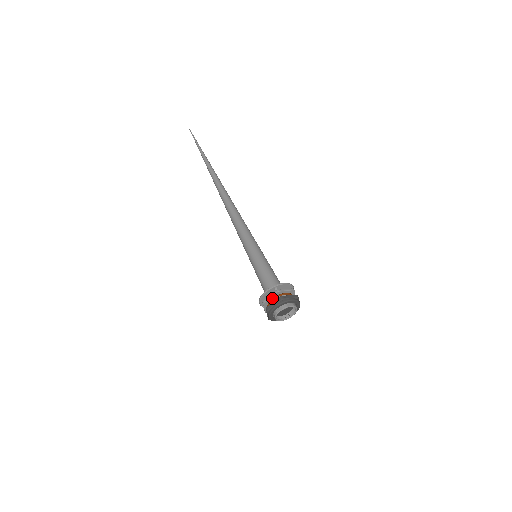
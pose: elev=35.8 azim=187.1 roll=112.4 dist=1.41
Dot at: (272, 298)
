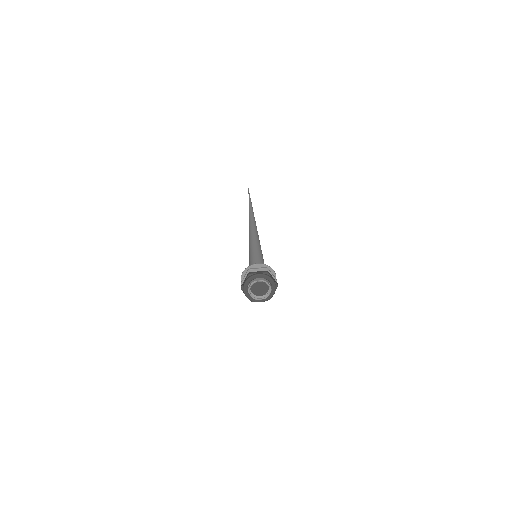
Dot at: occluded
